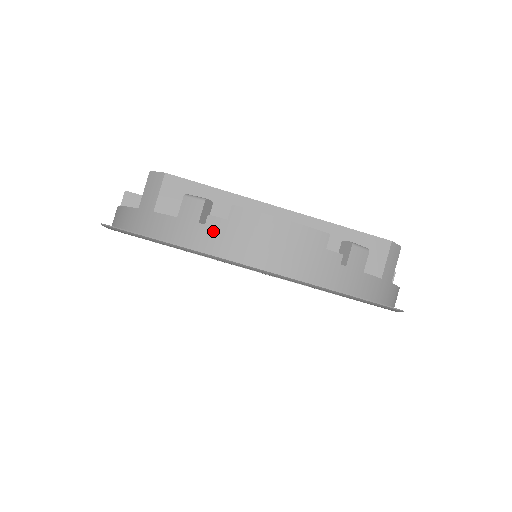
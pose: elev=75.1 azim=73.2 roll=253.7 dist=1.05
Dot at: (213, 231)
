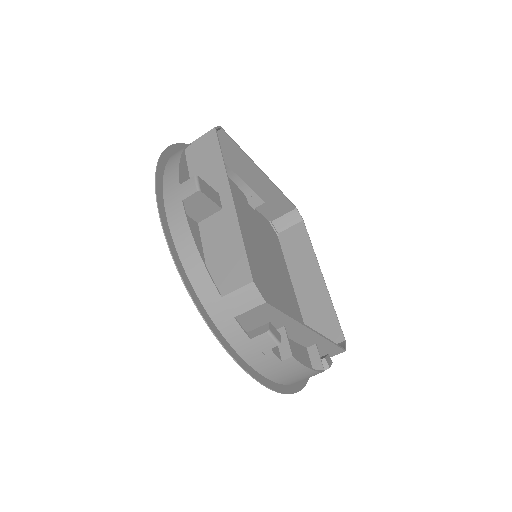
Dot at: (267, 361)
